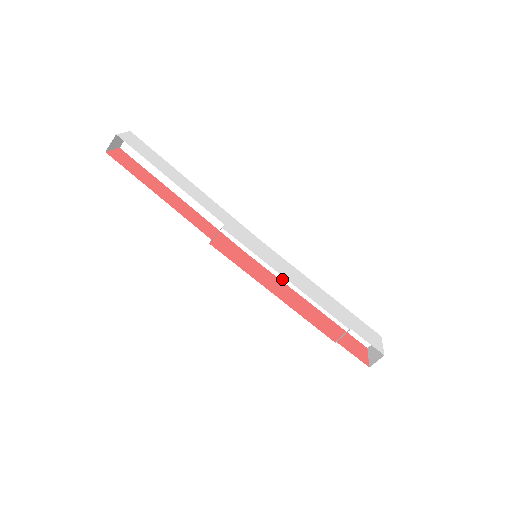
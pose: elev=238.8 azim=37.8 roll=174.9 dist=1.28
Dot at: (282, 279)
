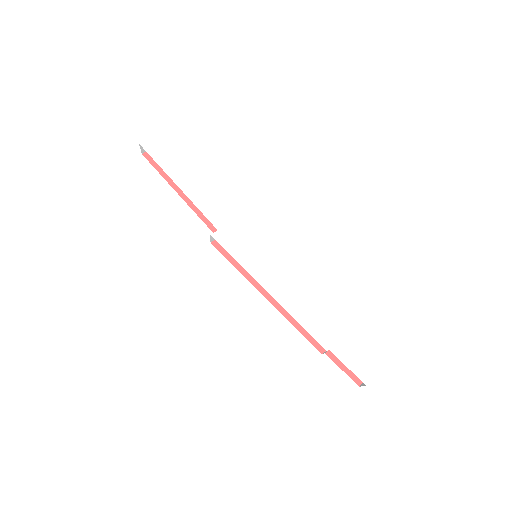
Dot at: occluded
